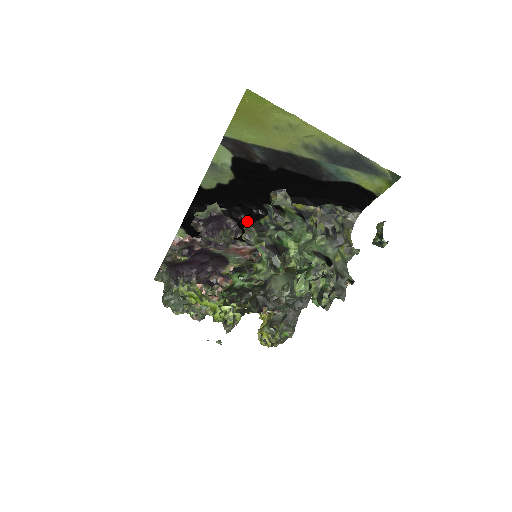
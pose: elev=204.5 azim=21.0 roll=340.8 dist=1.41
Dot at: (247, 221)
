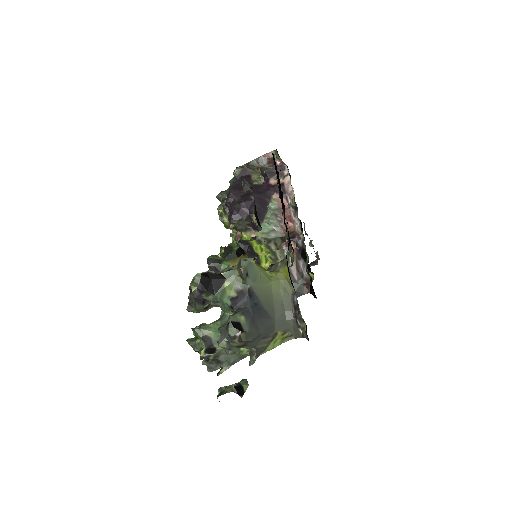
Dot at: occluded
